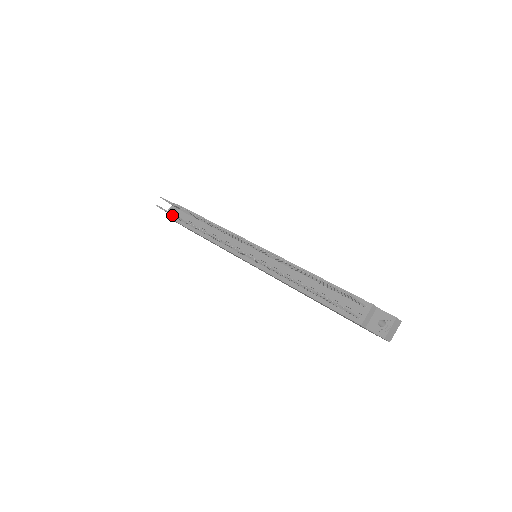
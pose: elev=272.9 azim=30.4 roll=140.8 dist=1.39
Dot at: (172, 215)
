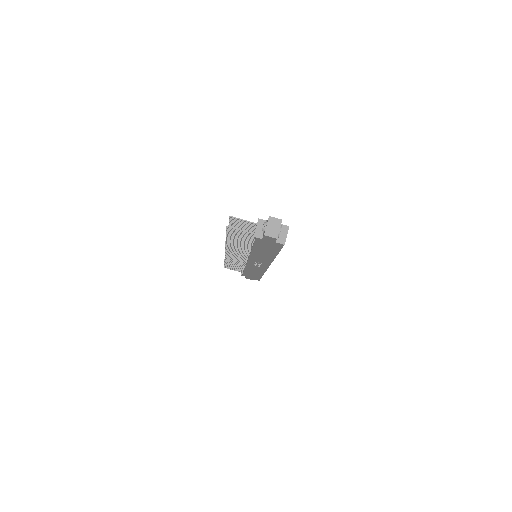
Dot at: occluded
